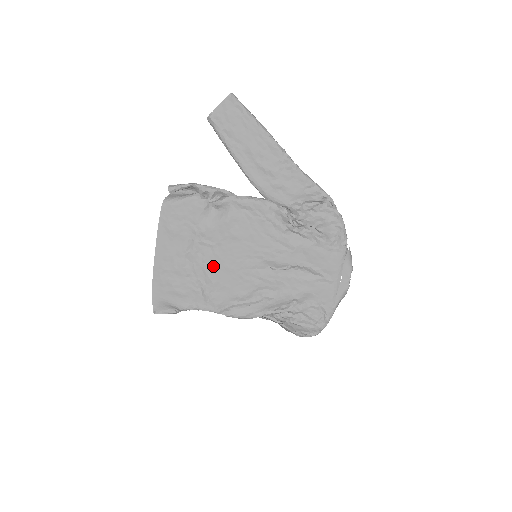
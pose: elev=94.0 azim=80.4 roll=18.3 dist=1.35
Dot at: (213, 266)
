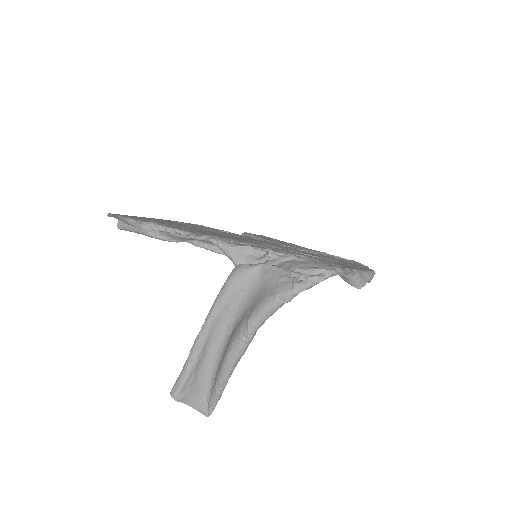
Dot at: (208, 232)
